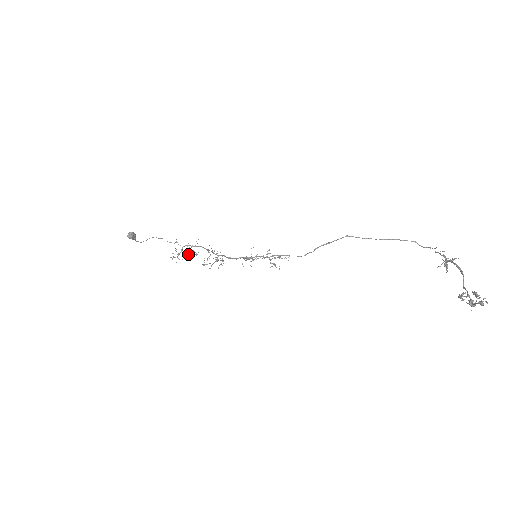
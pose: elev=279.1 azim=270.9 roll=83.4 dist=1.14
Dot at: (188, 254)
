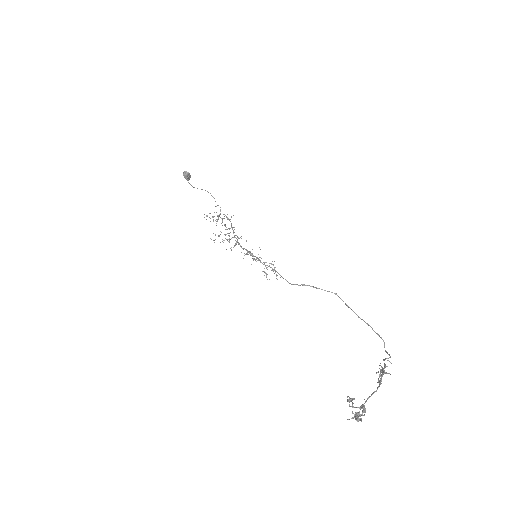
Dot at: (217, 220)
